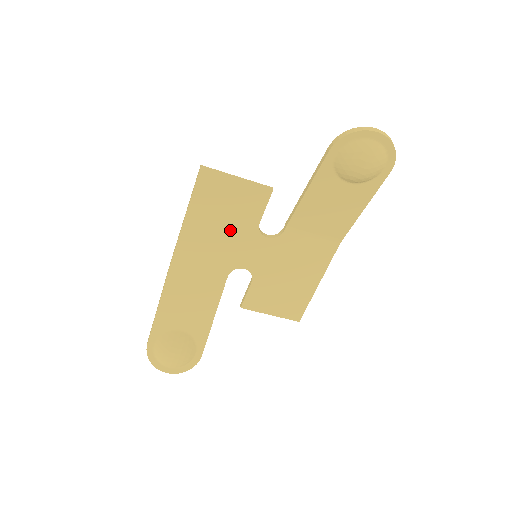
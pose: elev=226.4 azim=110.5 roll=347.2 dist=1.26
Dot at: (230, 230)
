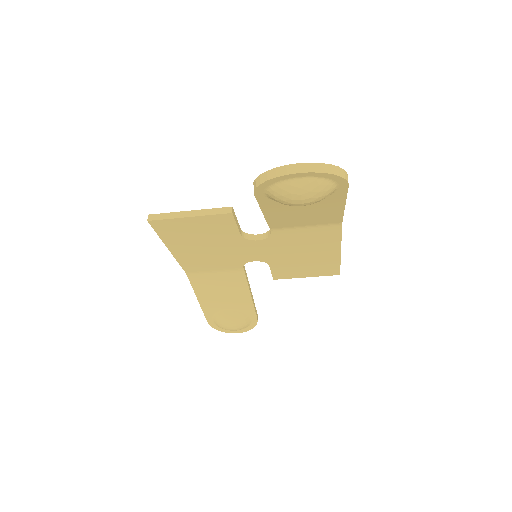
Dot at: (217, 245)
